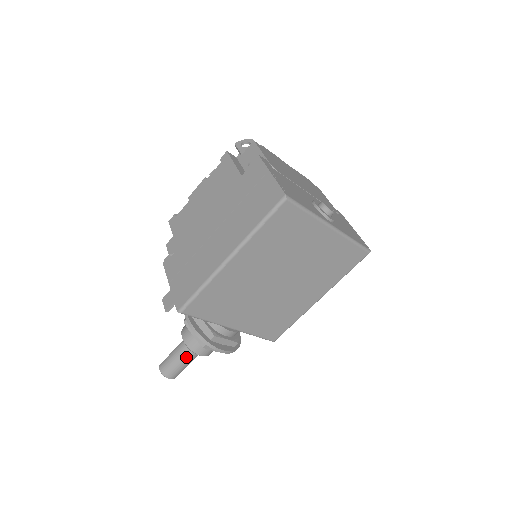
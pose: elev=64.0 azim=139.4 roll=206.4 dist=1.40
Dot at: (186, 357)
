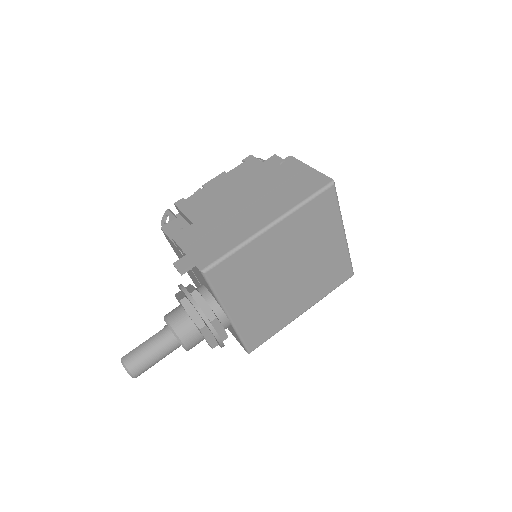
Dot at: (164, 347)
